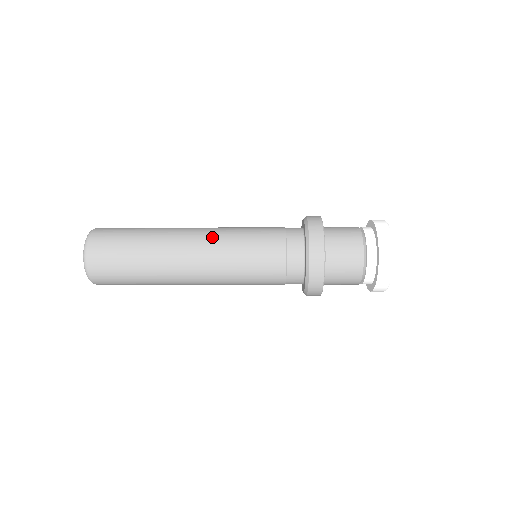
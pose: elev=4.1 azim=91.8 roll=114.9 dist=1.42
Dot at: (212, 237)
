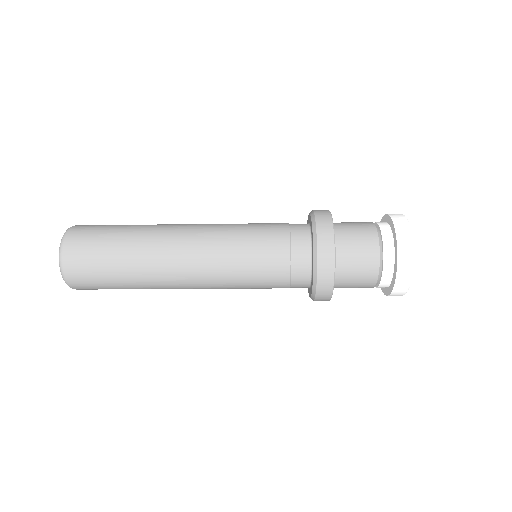
Dot at: (205, 237)
